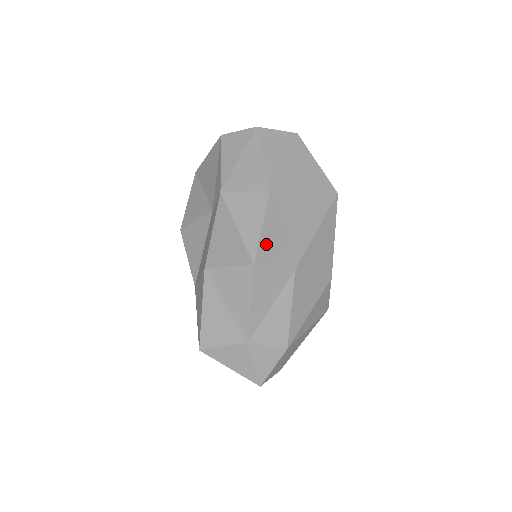
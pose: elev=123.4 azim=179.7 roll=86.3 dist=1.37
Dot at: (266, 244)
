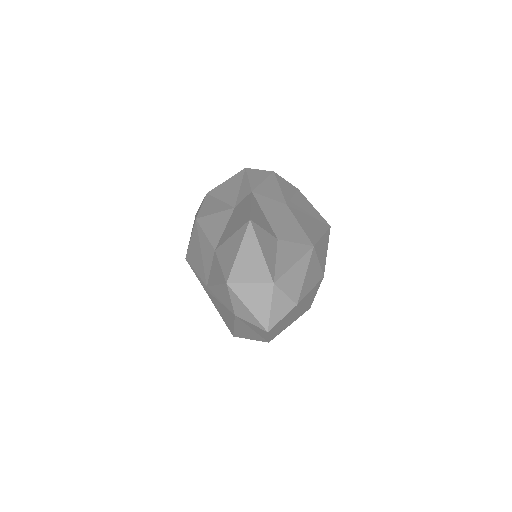
Dot at: (287, 230)
